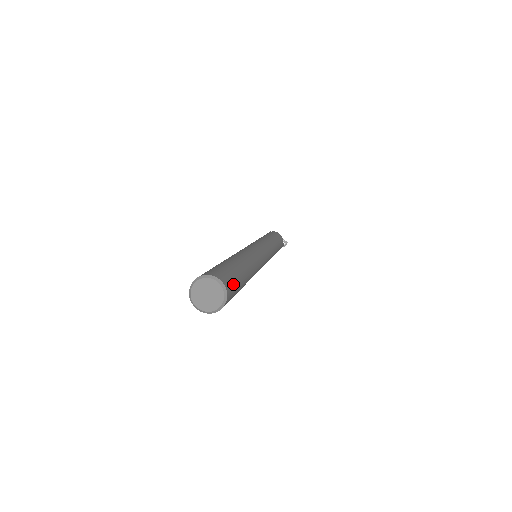
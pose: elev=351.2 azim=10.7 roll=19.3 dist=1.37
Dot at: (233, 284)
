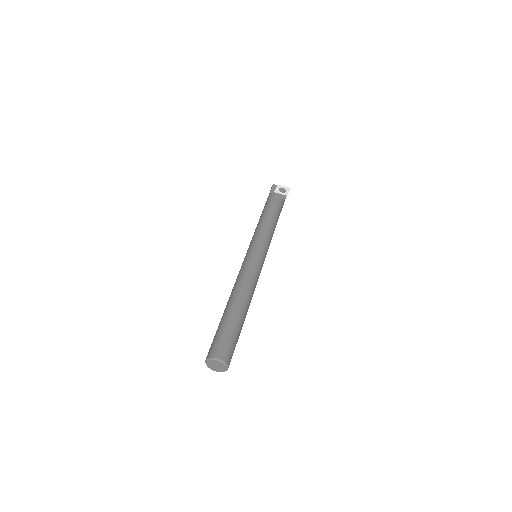
Dot at: (231, 348)
